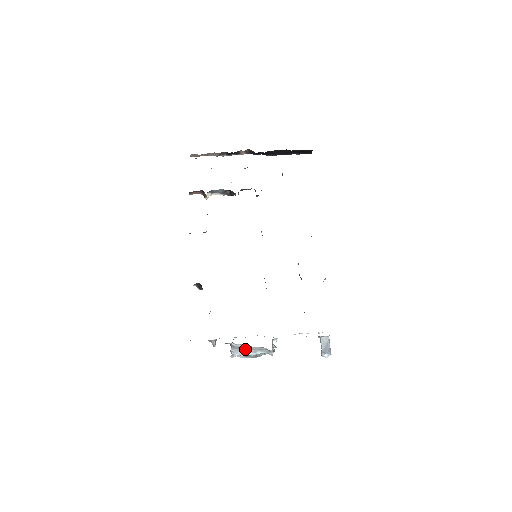
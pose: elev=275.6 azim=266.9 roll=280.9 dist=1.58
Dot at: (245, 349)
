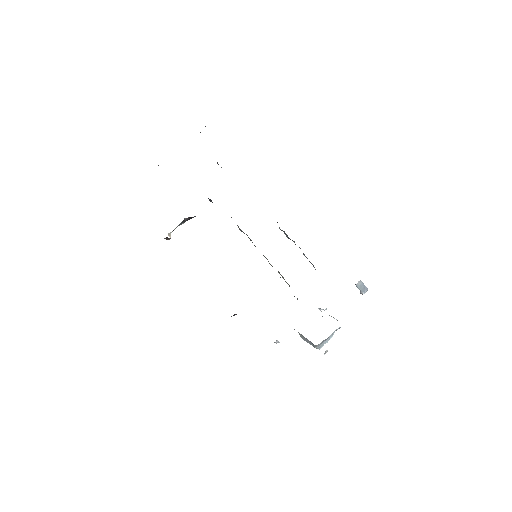
Dot at: (326, 340)
